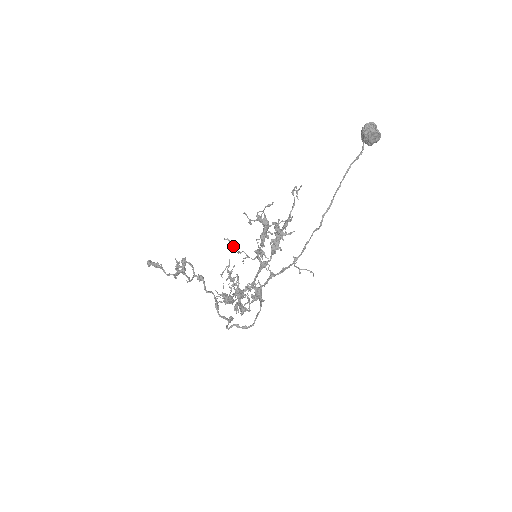
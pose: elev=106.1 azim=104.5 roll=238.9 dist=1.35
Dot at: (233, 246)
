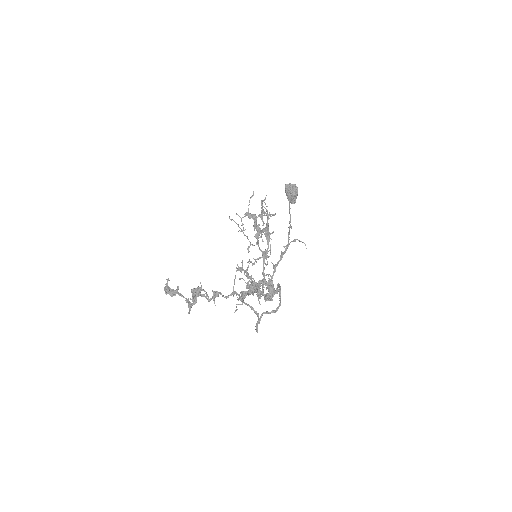
Dot at: occluded
